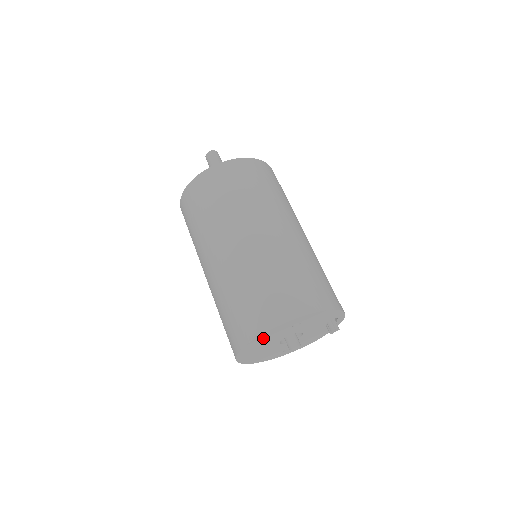
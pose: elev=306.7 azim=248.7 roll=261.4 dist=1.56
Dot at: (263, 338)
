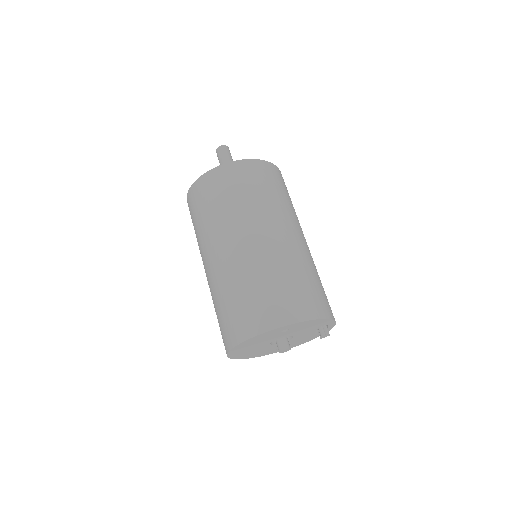
Dot at: (252, 341)
